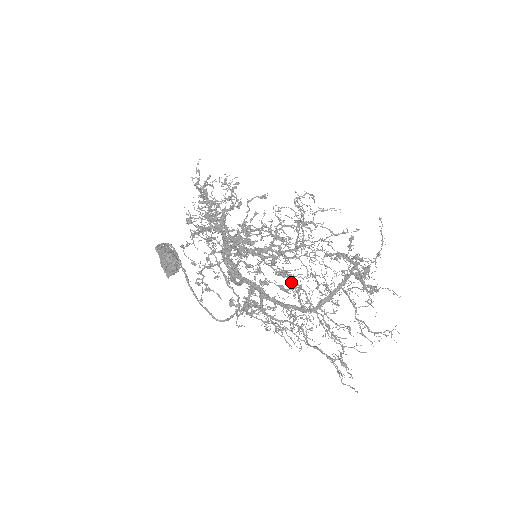
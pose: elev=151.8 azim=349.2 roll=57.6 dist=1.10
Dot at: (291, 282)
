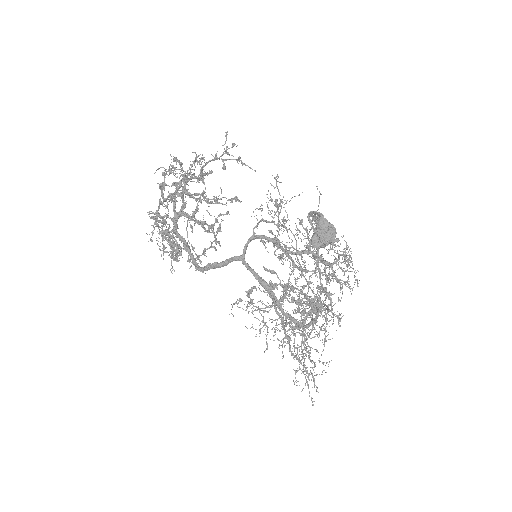
Dot at: occluded
